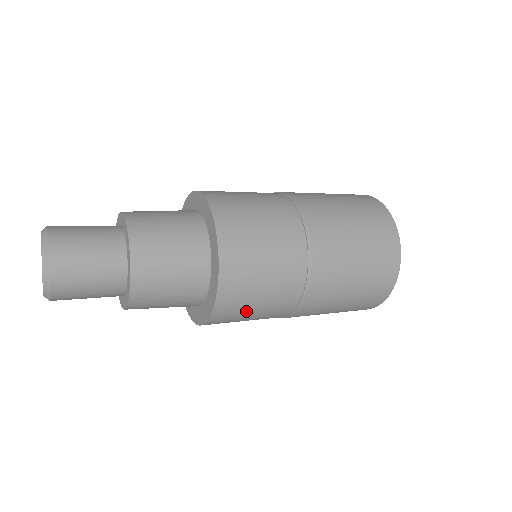
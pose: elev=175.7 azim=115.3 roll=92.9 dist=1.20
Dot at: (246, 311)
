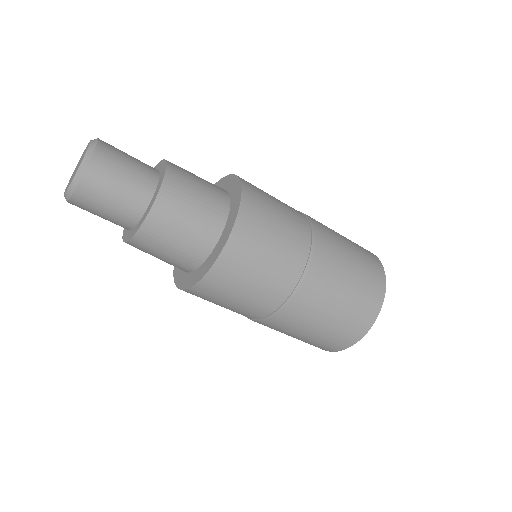
Dot at: (238, 285)
